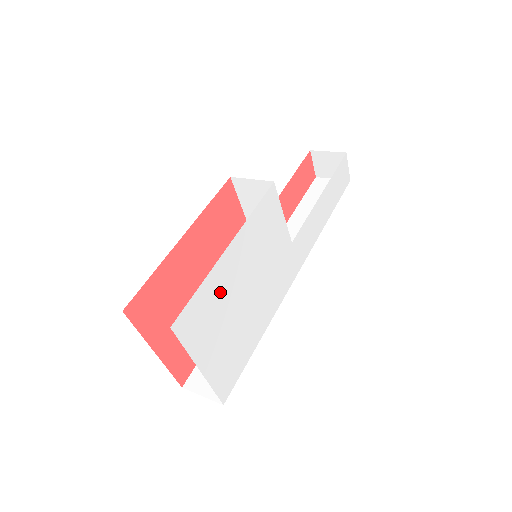
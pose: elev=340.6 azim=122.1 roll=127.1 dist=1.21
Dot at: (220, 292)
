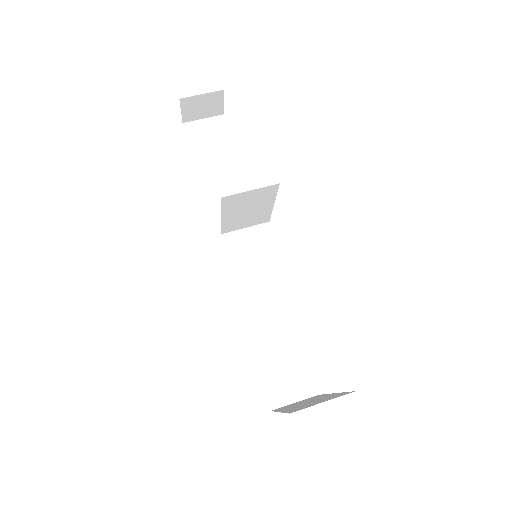
Dot at: occluded
